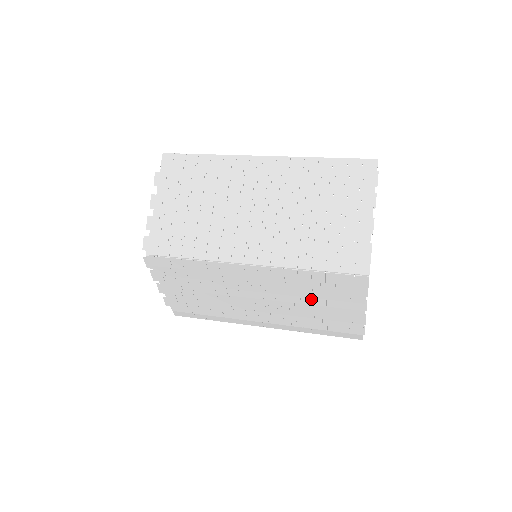
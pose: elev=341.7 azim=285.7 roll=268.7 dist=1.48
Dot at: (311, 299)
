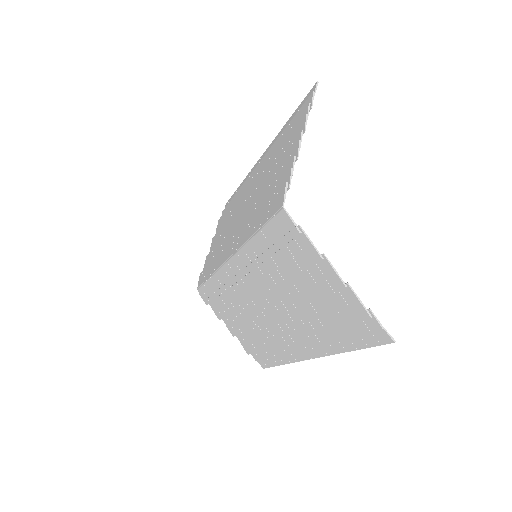
Dot at: (291, 283)
